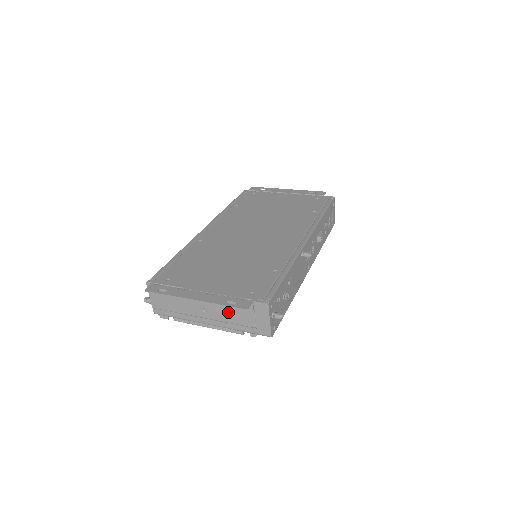
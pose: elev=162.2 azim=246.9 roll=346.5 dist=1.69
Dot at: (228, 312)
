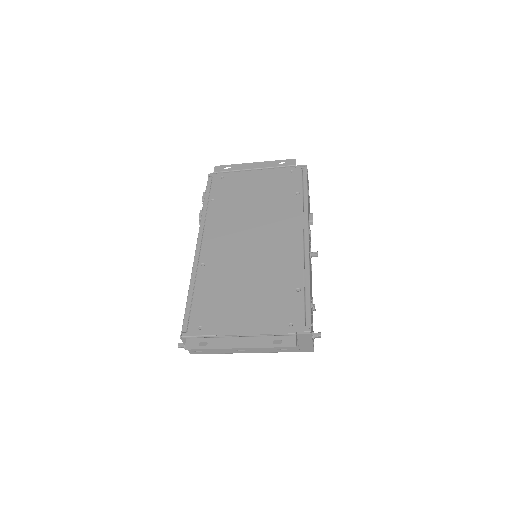
Dot at: occluded
